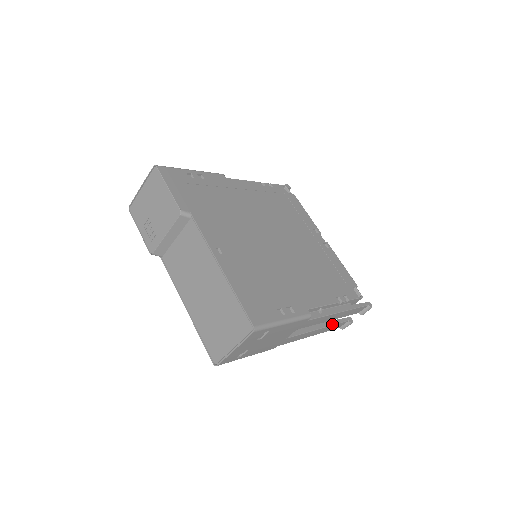
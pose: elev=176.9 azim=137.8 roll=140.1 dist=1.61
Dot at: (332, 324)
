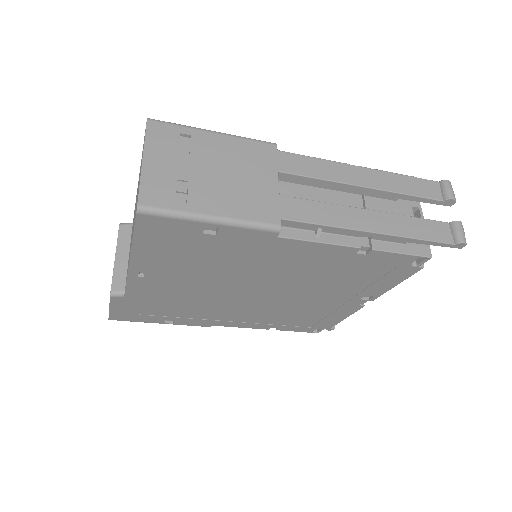
Dot at: (402, 216)
